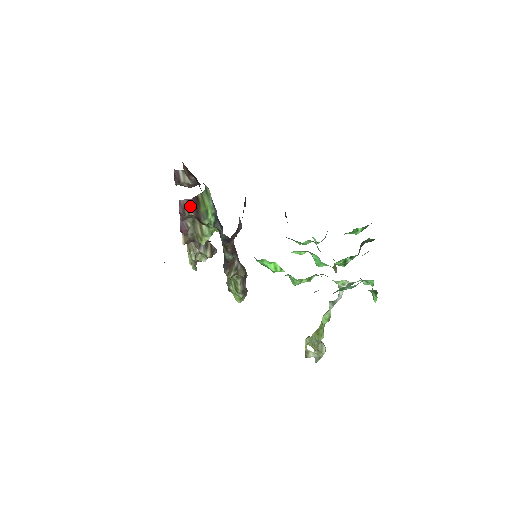
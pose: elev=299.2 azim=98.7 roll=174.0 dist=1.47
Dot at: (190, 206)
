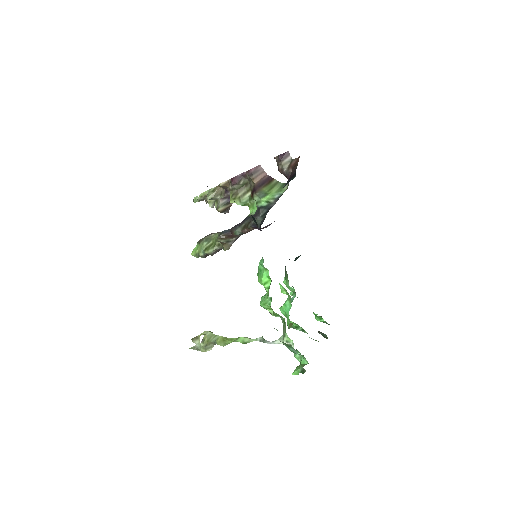
Dot at: (261, 177)
